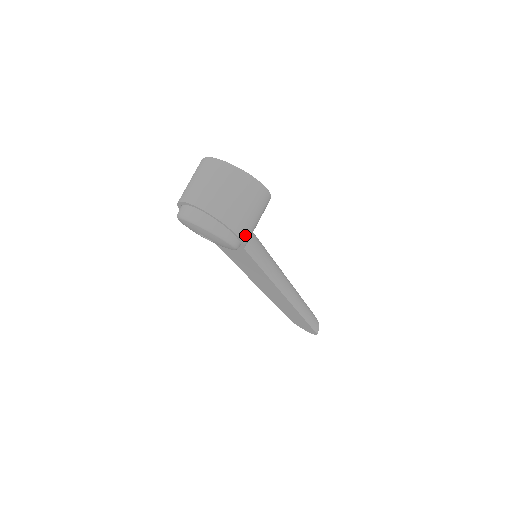
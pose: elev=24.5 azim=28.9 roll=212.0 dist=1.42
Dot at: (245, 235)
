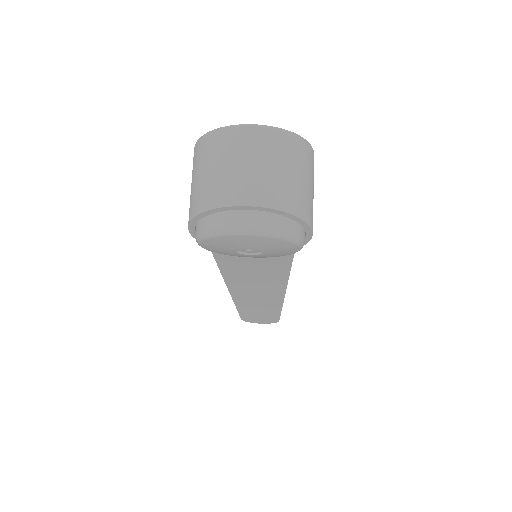
Dot at: occluded
